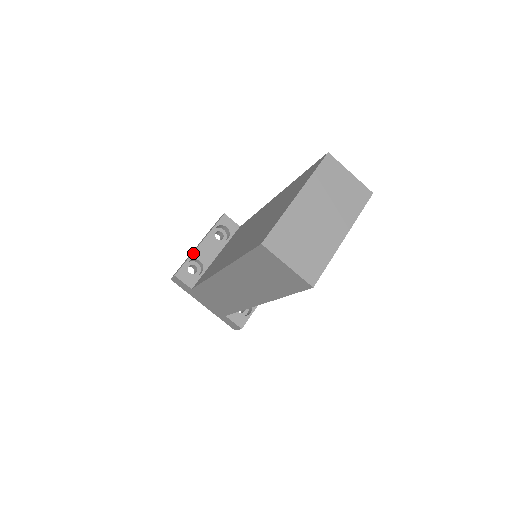
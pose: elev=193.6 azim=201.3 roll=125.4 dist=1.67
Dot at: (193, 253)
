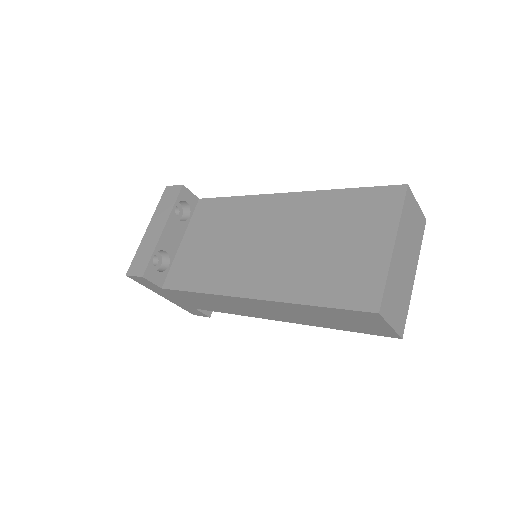
Dot at: (158, 243)
